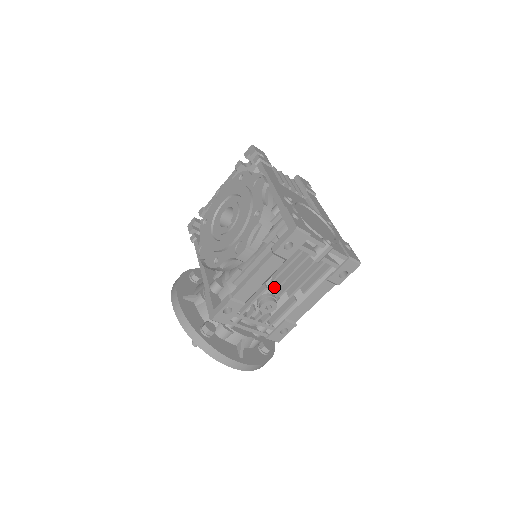
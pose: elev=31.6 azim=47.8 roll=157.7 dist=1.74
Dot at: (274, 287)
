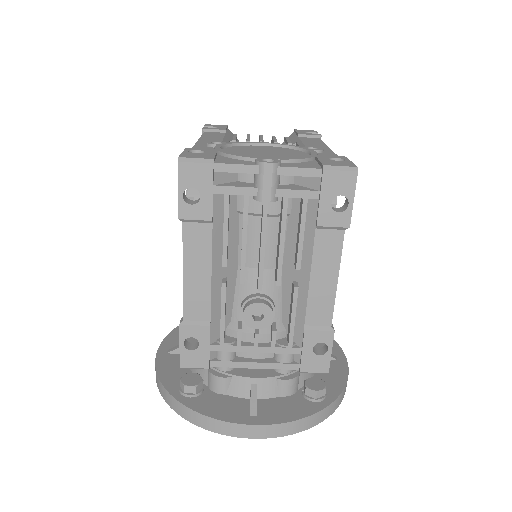
Dot at: occluded
